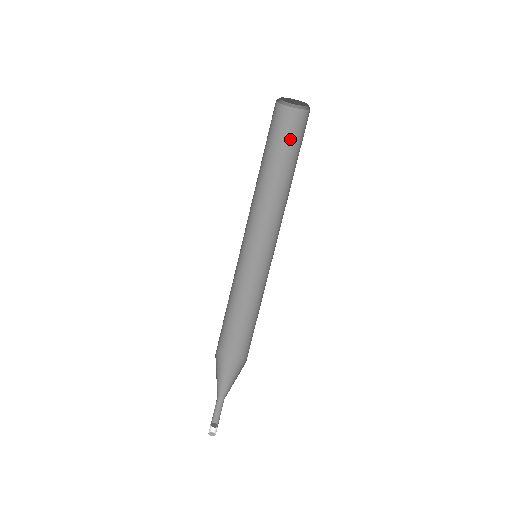
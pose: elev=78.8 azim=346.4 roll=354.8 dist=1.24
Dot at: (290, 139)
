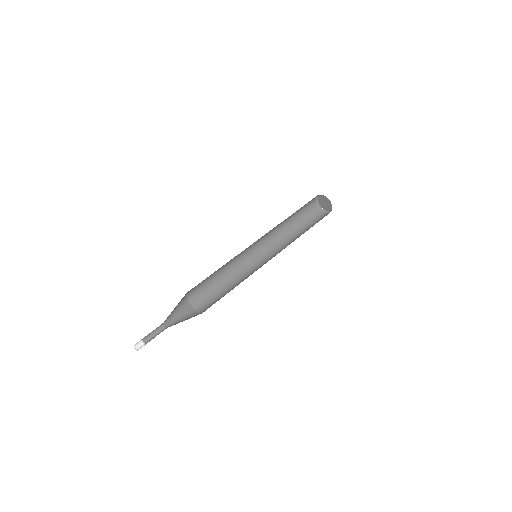
Dot at: (308, 219)
